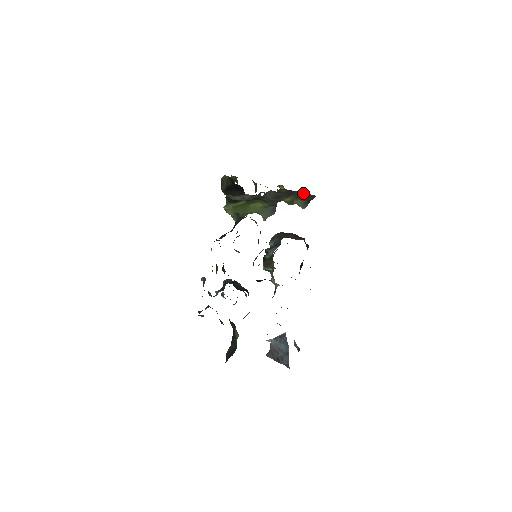
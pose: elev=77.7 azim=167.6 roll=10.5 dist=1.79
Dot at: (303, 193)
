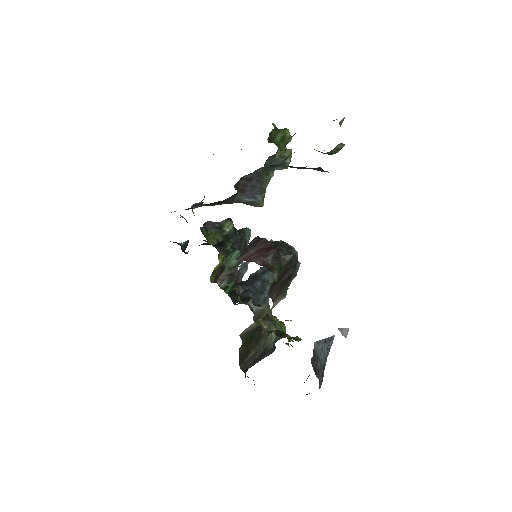
Dot at: (292, 166)
